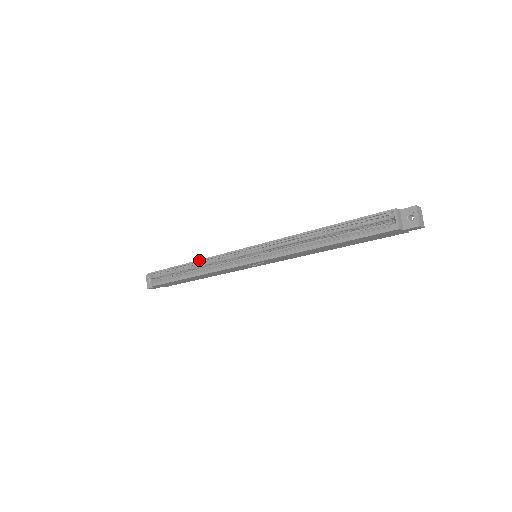
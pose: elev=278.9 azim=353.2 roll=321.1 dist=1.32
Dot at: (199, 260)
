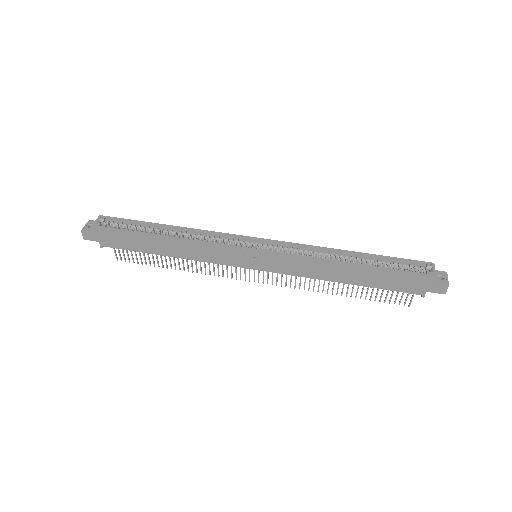
Dot at: (189, 228)
